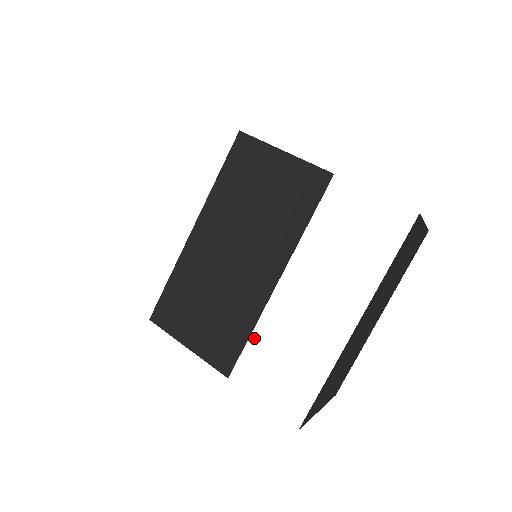
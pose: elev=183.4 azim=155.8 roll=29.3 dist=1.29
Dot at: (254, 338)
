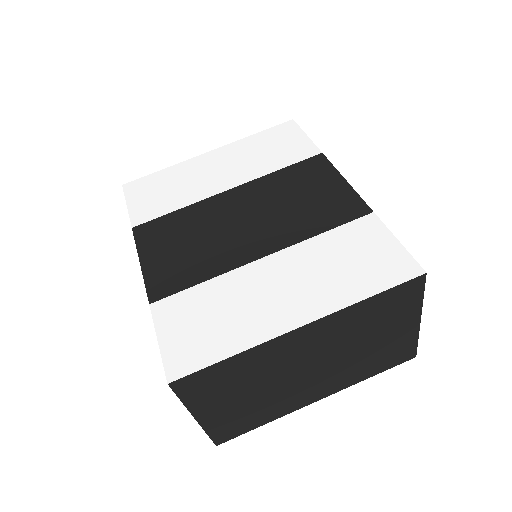
Dot at: (202, 286)
